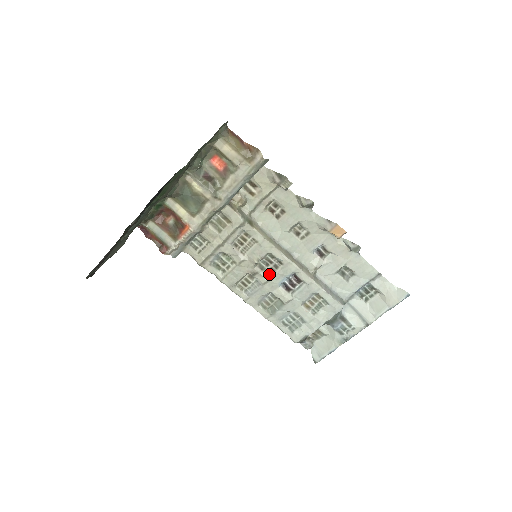
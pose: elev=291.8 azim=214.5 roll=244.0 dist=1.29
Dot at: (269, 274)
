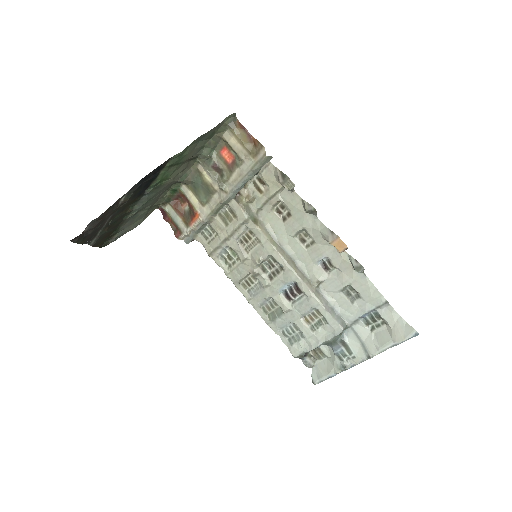
Dot at: (271, 278)
